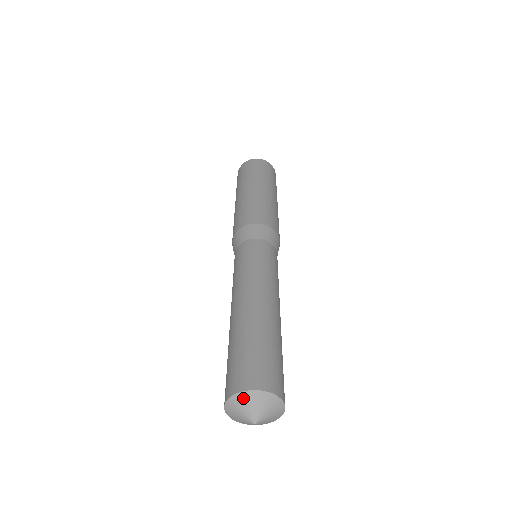
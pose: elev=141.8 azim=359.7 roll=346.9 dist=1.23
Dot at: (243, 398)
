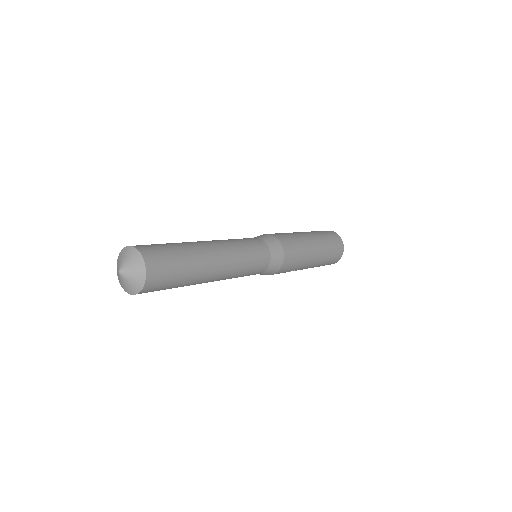
Dot at: (118, 259)
